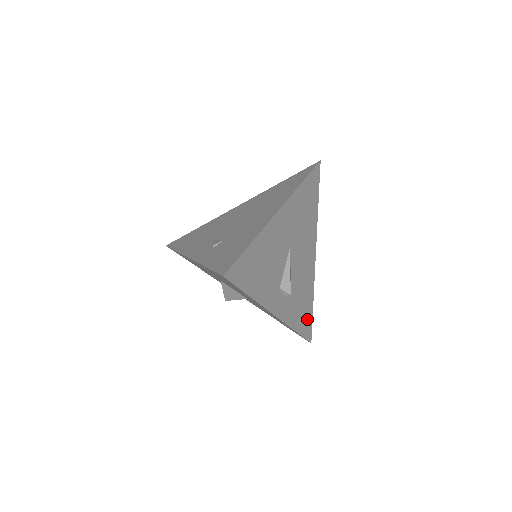
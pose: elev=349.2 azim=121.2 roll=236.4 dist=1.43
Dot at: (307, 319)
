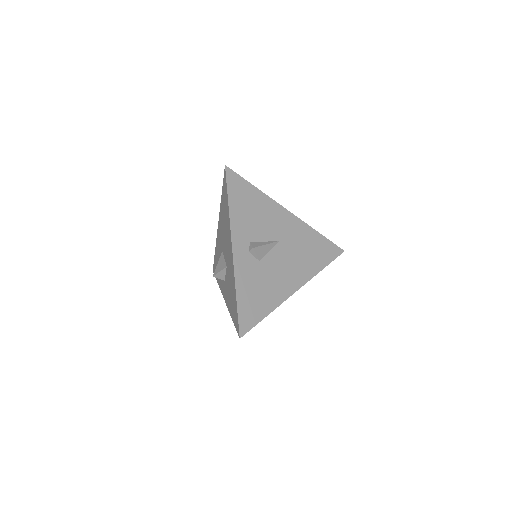
Dot at: (253, 312)
